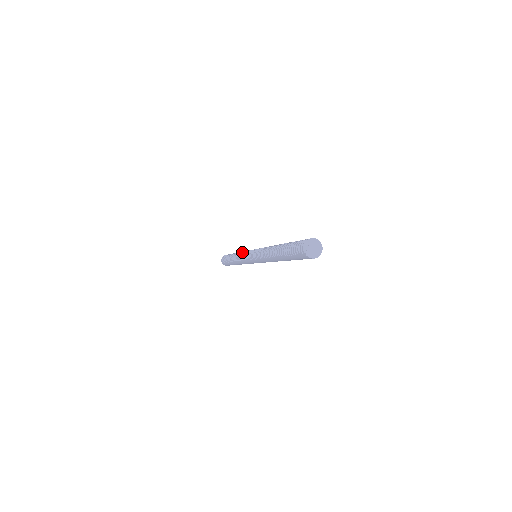
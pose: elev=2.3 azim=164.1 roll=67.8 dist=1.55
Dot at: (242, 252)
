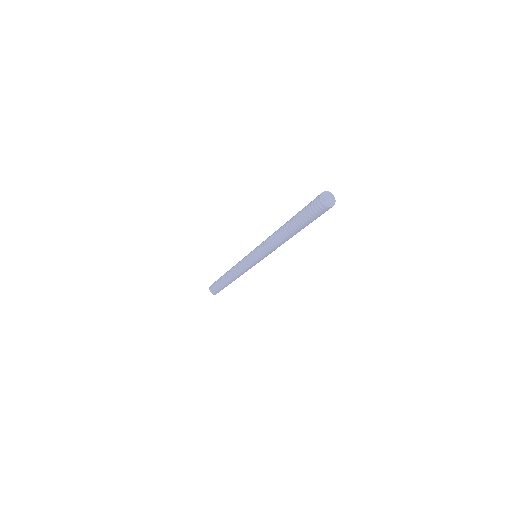
Dot at: (236, 265)
